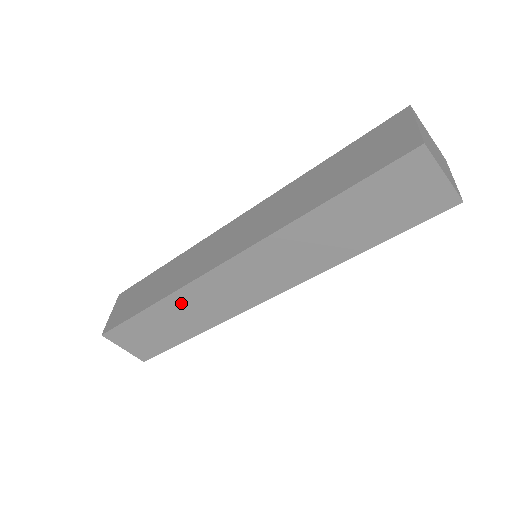
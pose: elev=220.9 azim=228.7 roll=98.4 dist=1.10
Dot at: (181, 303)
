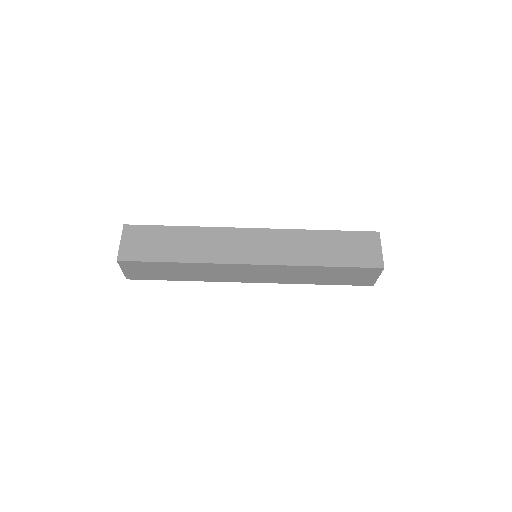
Dot at: (201, 235)
